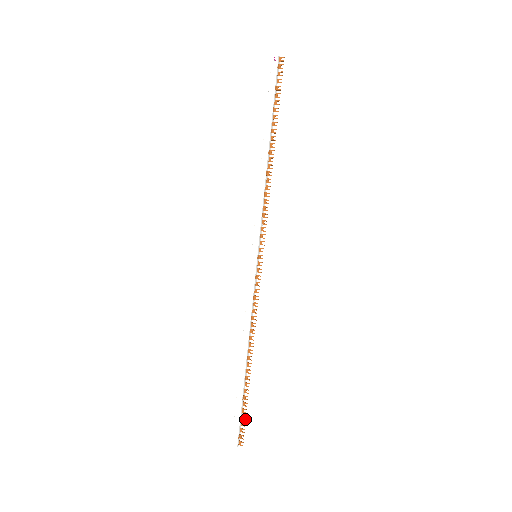
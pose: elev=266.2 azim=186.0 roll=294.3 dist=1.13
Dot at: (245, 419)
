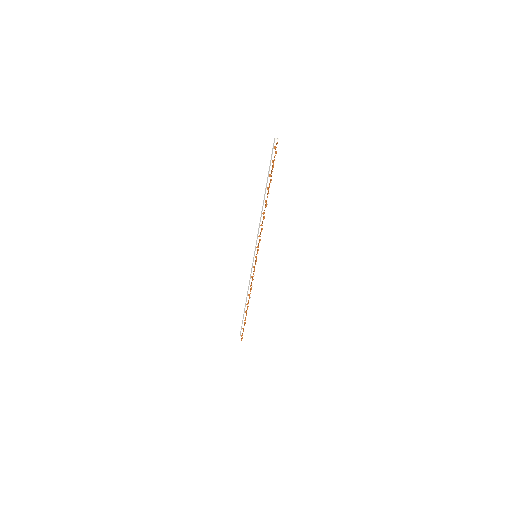
Dot at: occluded
